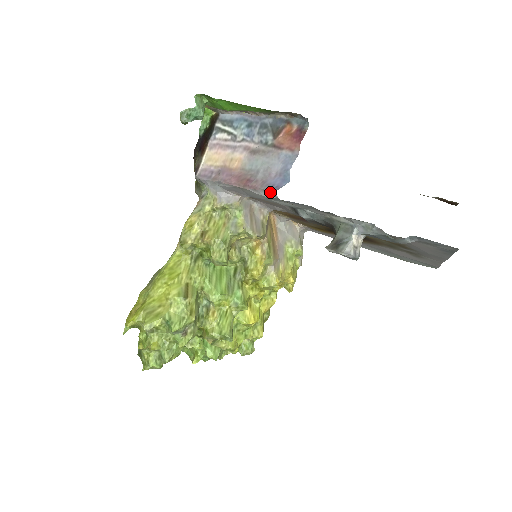
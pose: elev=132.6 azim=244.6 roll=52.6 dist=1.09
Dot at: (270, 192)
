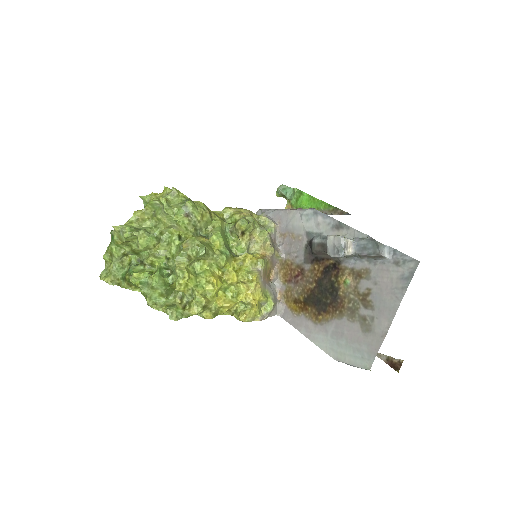
Dot at: (312, 208)
